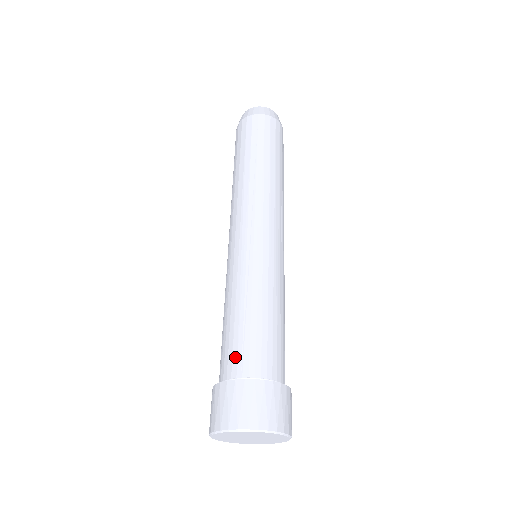
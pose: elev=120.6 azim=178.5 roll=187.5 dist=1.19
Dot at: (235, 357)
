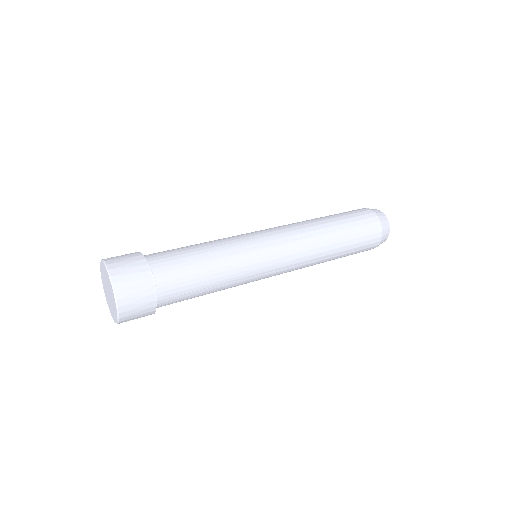
Dot at: (166, 260)
